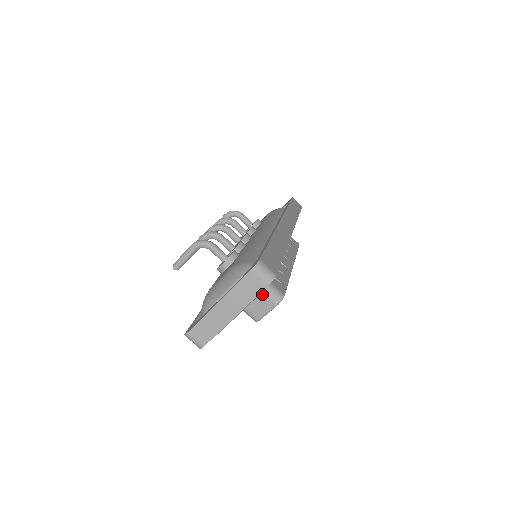
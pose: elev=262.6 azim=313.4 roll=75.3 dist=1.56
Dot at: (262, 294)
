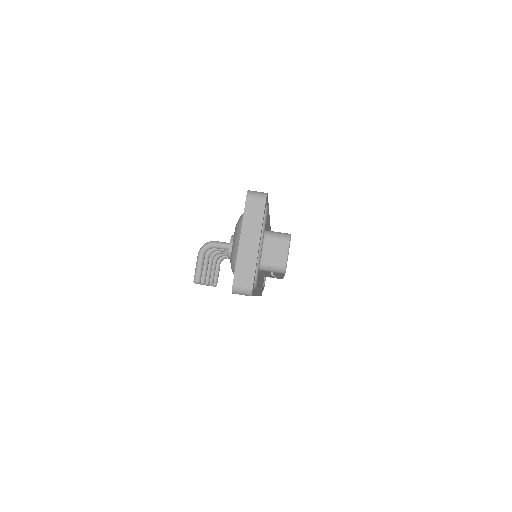
Dot at: (273, 241)
